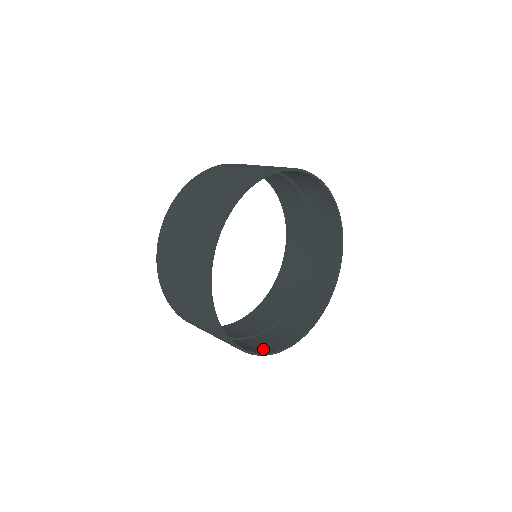
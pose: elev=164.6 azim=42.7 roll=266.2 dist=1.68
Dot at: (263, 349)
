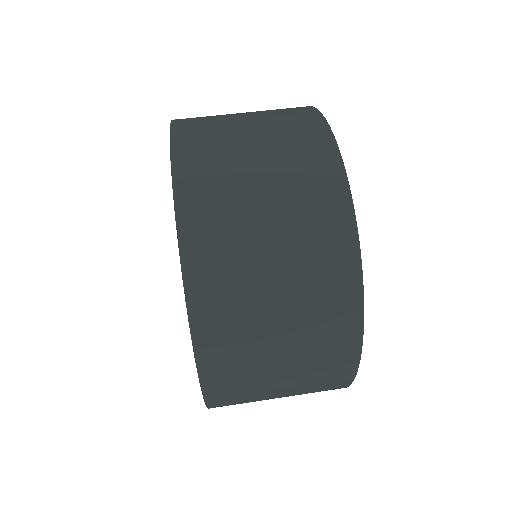
Dot at: occluded
